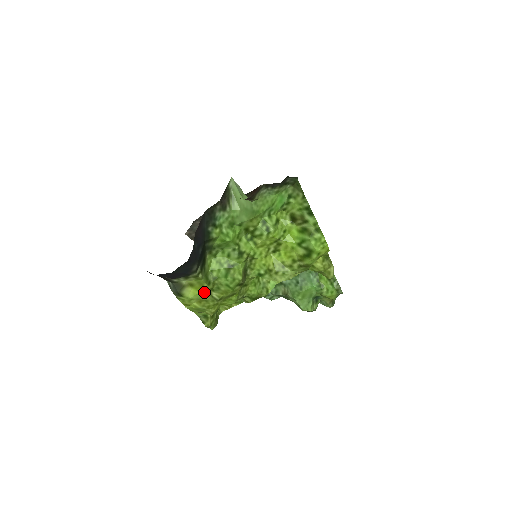
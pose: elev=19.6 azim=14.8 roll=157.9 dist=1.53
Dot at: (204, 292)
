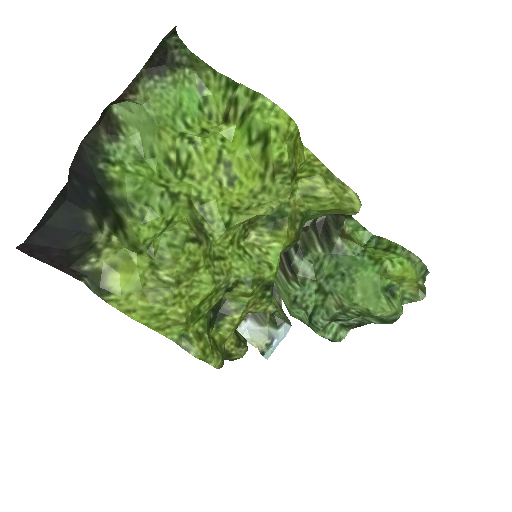
Dot at: (141, 272)
